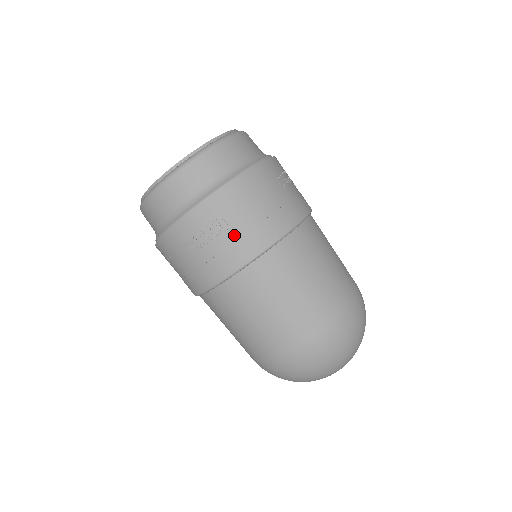
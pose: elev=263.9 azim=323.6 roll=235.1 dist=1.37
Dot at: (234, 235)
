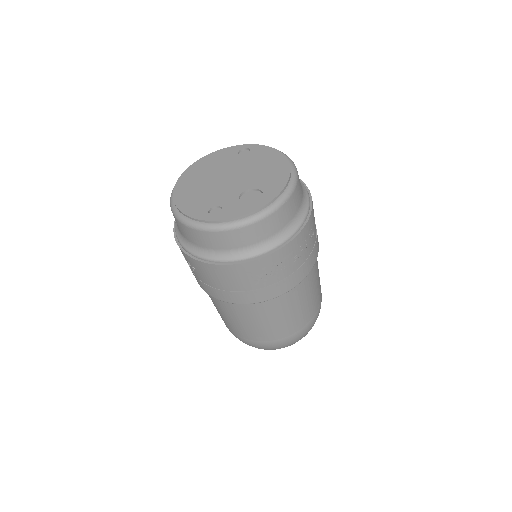
Dot at: (200, 278)
